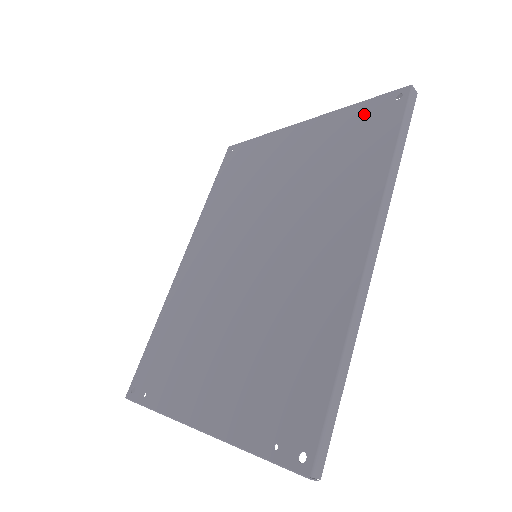
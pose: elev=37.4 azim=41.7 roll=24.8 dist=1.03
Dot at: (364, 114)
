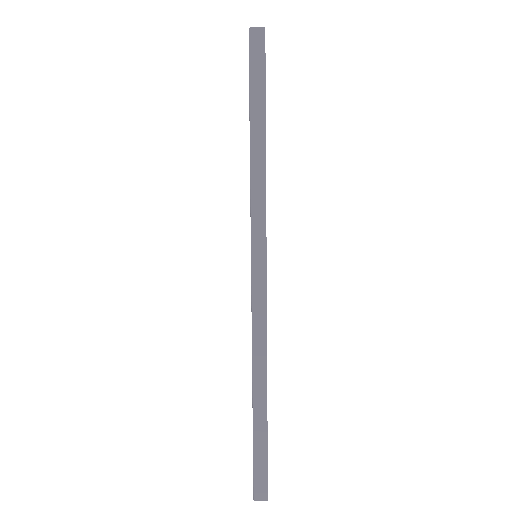
Dot at: occluded
